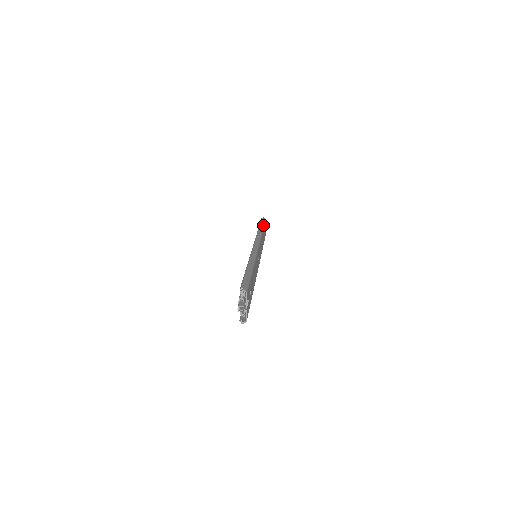
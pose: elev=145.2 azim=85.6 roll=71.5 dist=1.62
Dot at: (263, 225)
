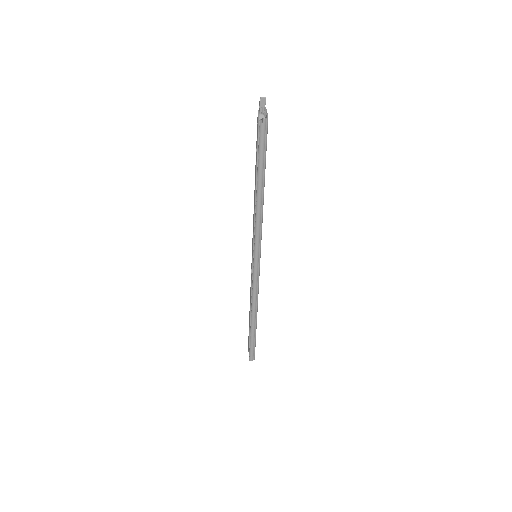
Dot at: occluded
